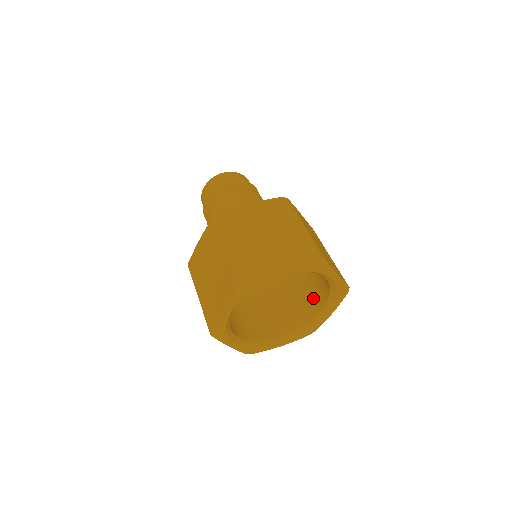
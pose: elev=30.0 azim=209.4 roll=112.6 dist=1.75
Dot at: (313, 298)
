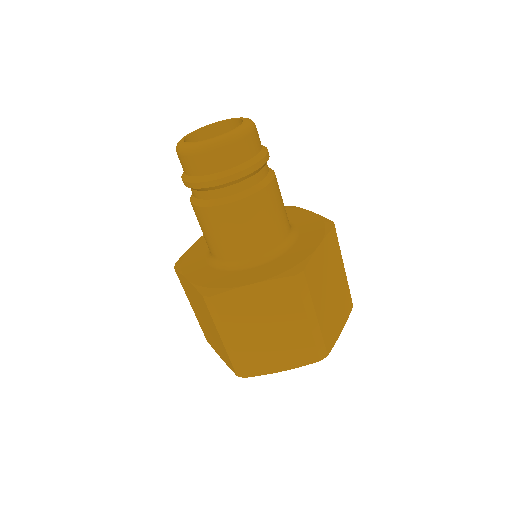
Dot at: occluded
